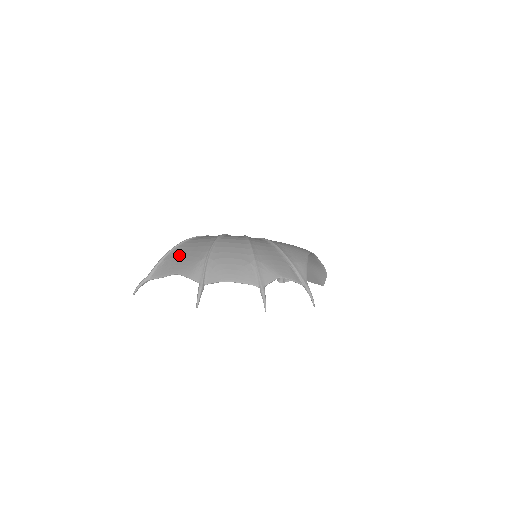
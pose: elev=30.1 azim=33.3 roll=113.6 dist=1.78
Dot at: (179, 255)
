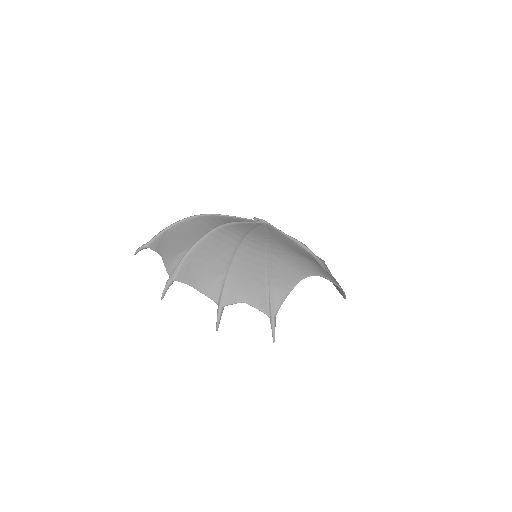
Dot at: (175, 234)
